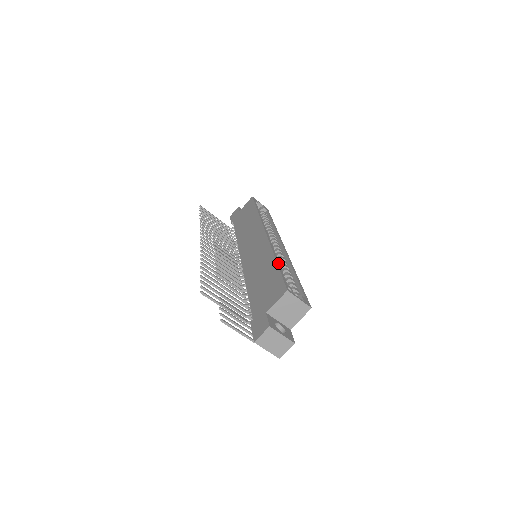
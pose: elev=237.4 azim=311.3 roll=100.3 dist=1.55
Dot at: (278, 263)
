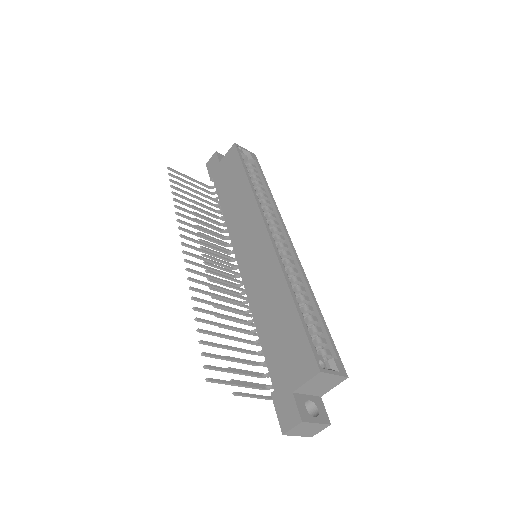
Dot at: (297, 305)
